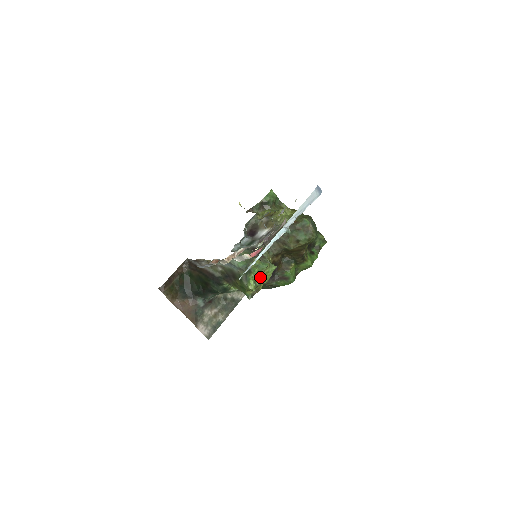
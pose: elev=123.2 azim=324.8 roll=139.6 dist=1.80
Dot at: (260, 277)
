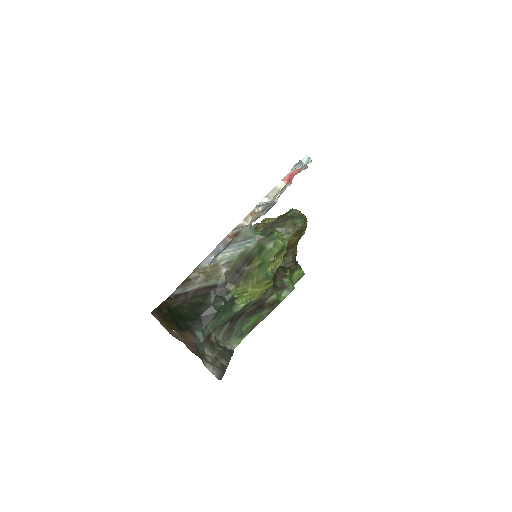
Dot at: occluded
